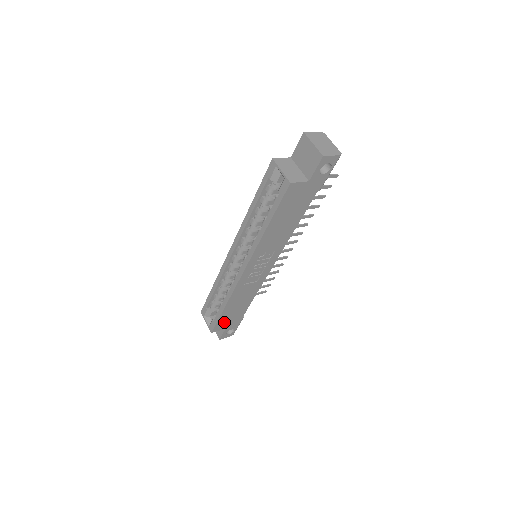
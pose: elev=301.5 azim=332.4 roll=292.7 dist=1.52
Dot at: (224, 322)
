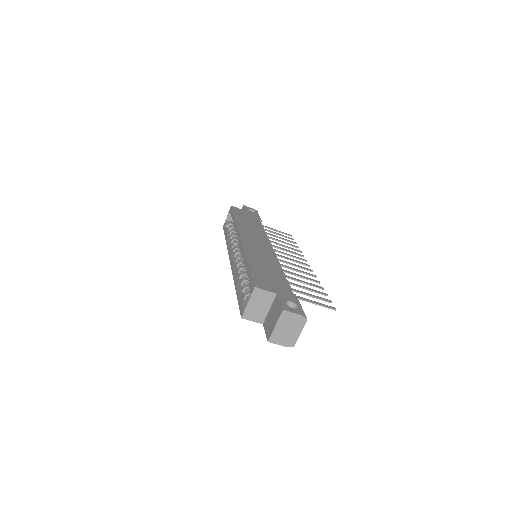
Dot at: occluded
